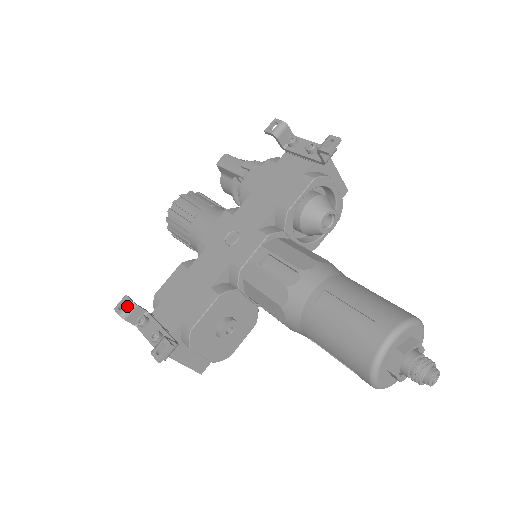
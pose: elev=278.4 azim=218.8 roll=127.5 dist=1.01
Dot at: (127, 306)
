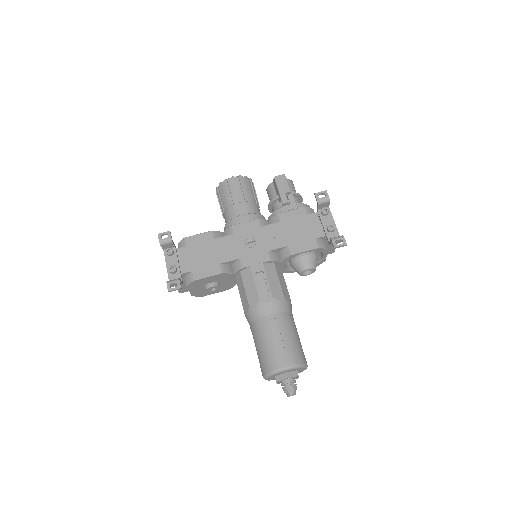
Dot at: (167, 239)
